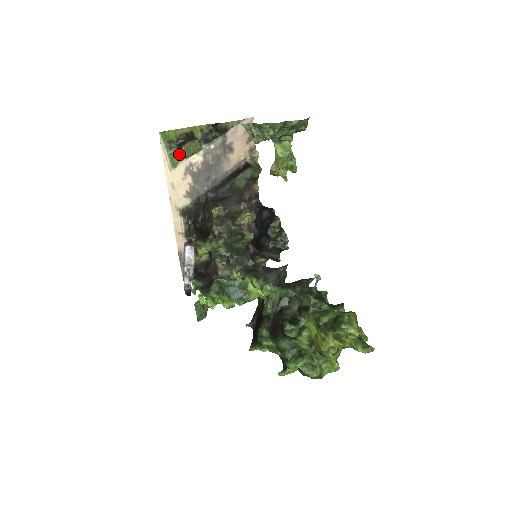
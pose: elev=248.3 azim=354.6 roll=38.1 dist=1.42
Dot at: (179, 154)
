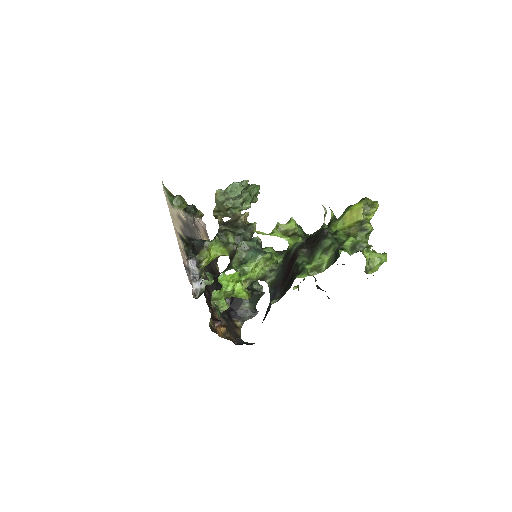
Dot at: (173, 202)
